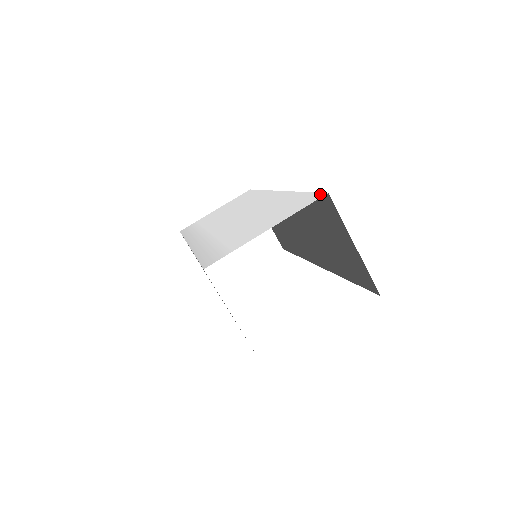
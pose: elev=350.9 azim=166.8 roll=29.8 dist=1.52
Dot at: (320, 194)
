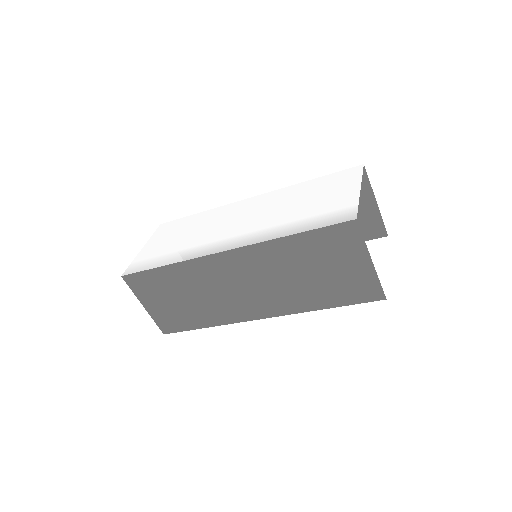
Dot at: (354, 168)
